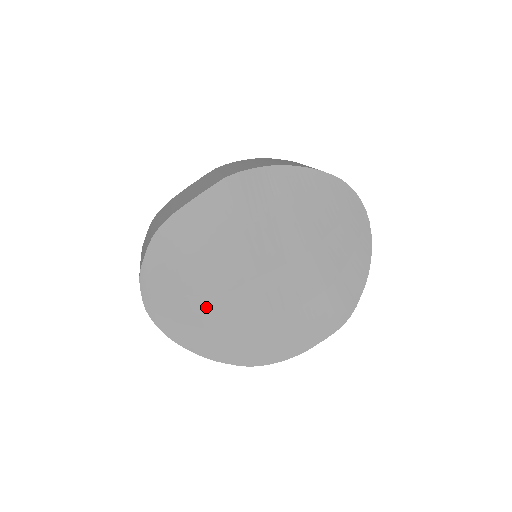
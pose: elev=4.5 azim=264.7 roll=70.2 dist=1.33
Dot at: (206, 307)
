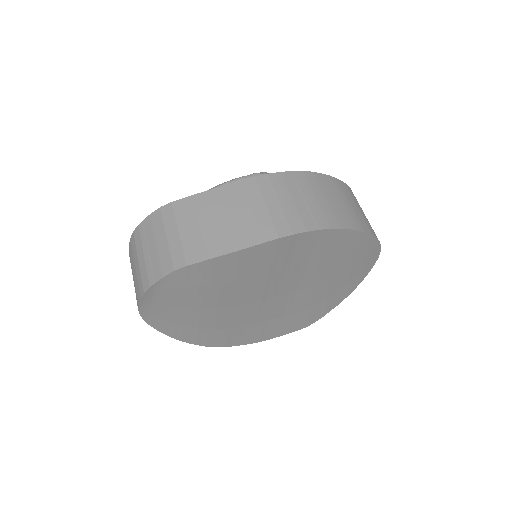
Dot at: (201, 316)
